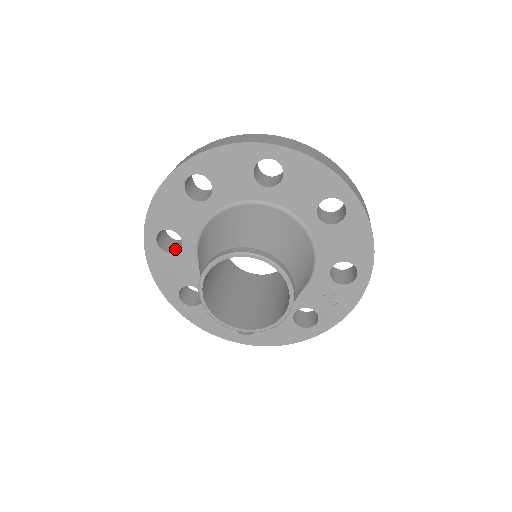
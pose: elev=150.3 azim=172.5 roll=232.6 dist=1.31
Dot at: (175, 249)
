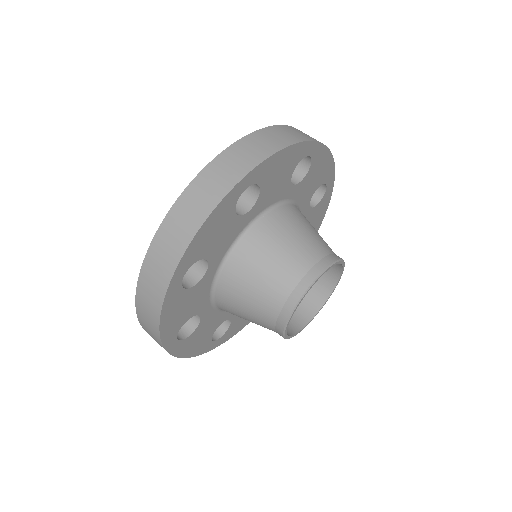
Dot at: (187, 280)
